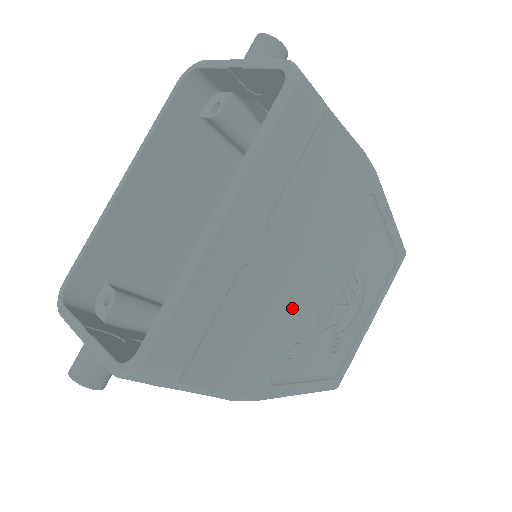
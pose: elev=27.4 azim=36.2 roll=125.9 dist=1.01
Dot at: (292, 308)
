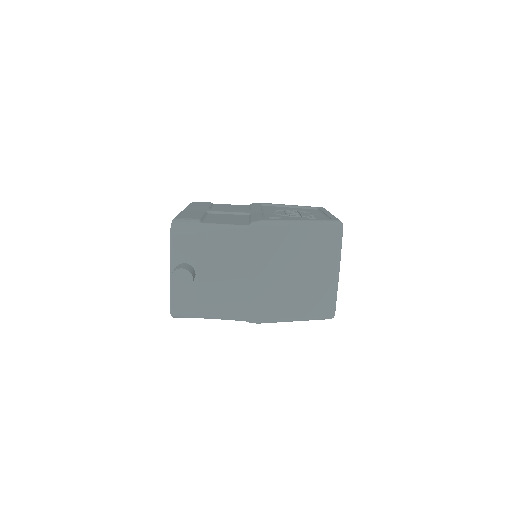
Dot at: occluded
